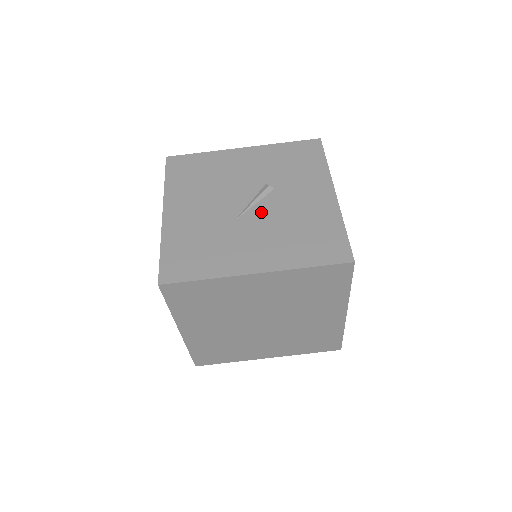
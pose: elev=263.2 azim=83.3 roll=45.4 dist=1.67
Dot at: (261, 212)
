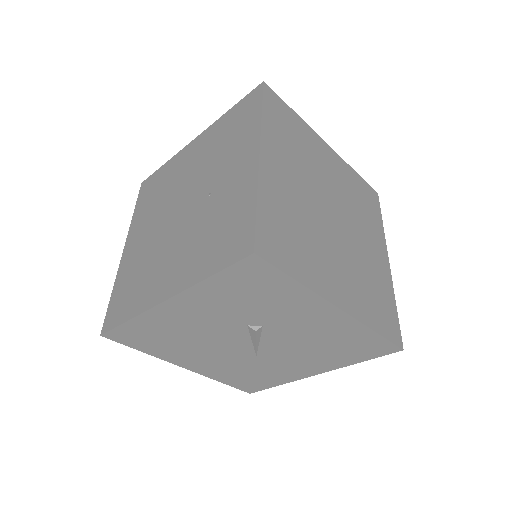
Dot at: (274, 346)
